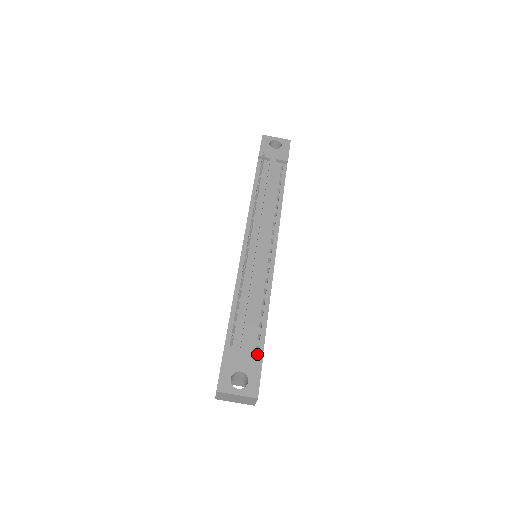
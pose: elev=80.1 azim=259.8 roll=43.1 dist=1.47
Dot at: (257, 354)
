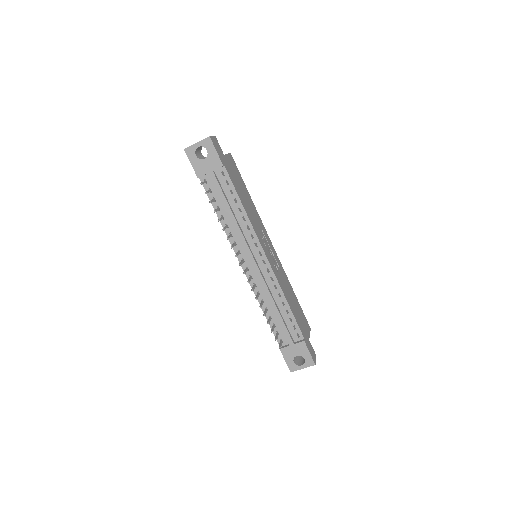
Dot at: (300, 339)
